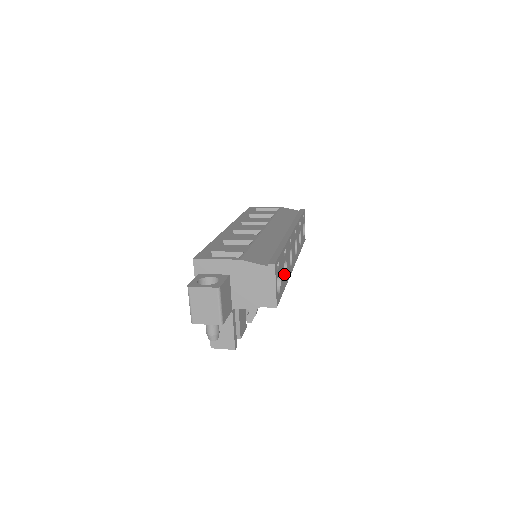
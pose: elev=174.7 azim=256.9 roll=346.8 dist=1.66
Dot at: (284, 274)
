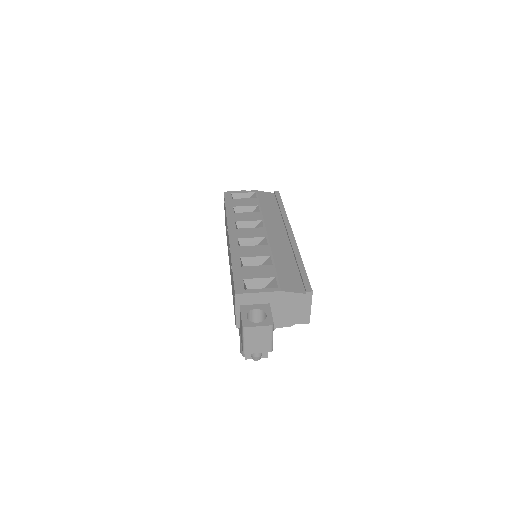
Dot at: occluded
